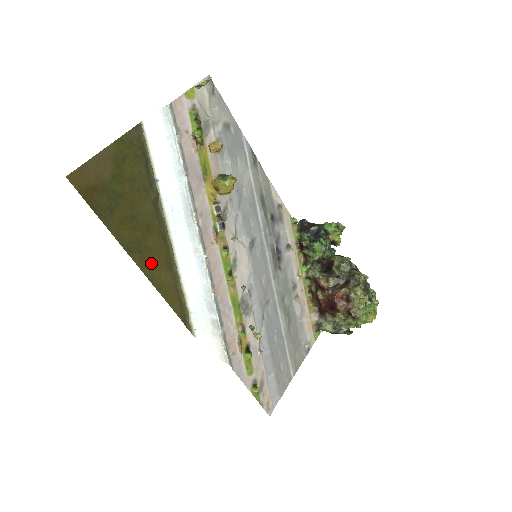
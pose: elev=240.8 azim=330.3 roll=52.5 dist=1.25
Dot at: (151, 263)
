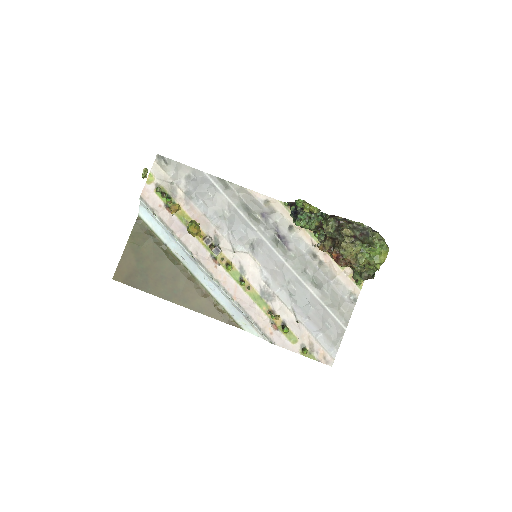
Dot at: (187, 298)
